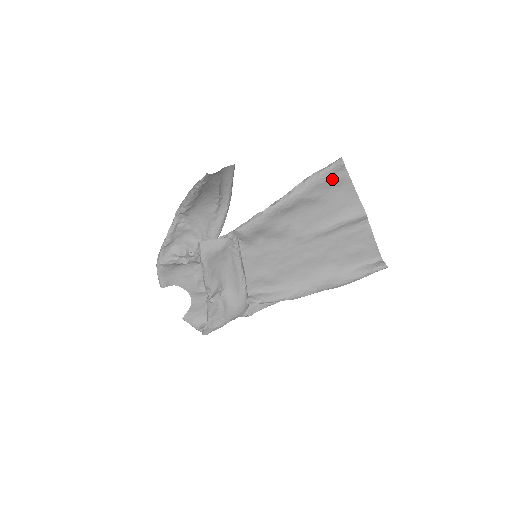
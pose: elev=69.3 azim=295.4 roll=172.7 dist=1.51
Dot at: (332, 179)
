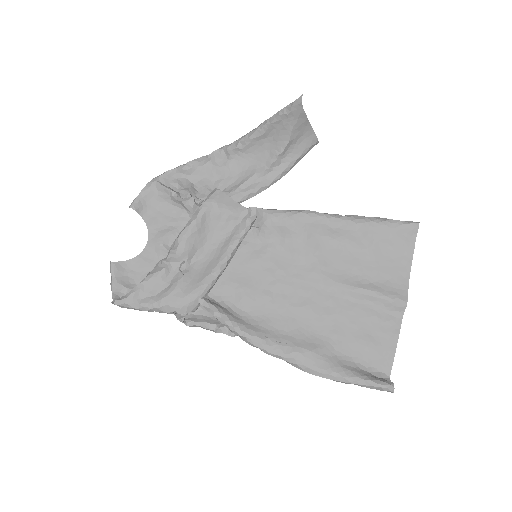
Dot at: (395, 236)
